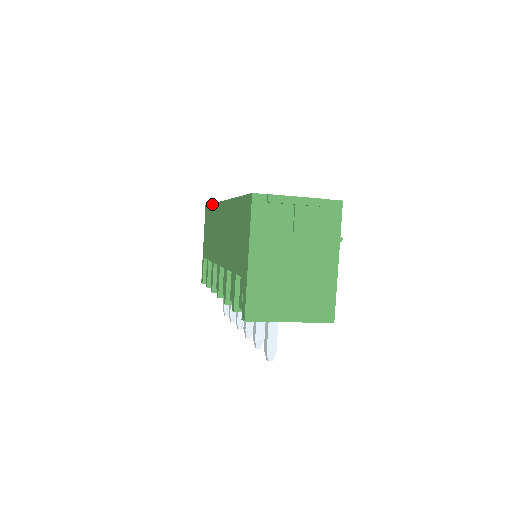
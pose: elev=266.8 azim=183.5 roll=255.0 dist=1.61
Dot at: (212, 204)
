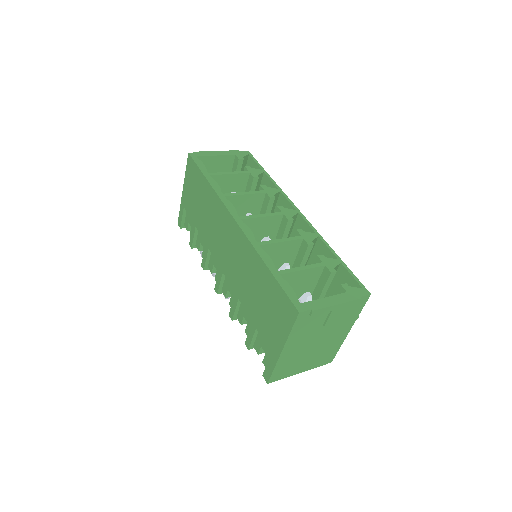
Dot at: (207, 181)
